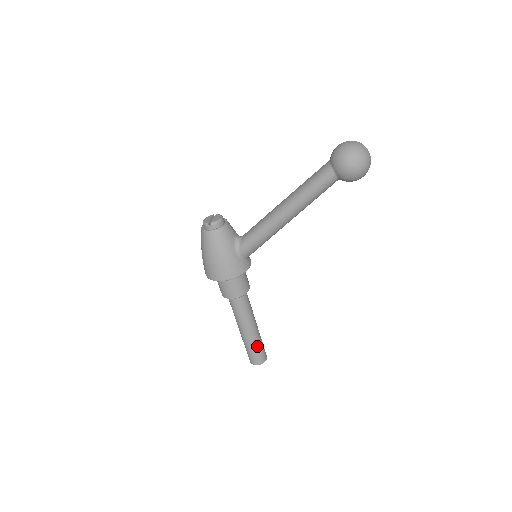
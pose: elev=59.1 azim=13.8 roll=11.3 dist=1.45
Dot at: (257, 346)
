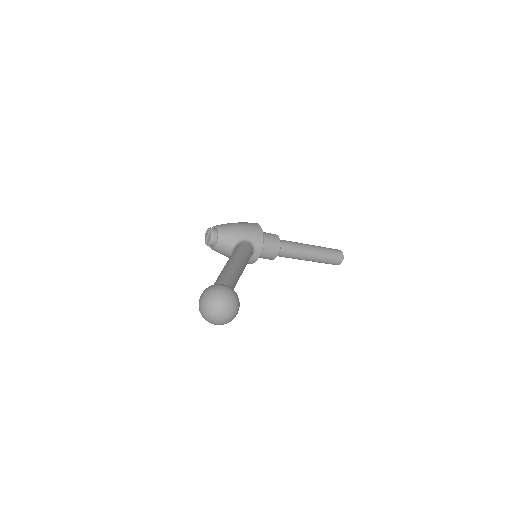
Dot at: (322, 262)
